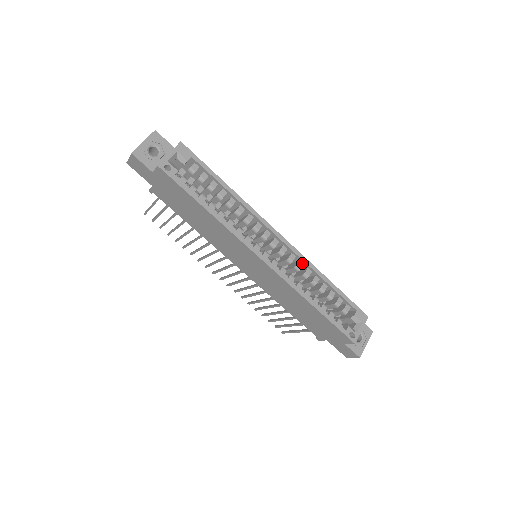
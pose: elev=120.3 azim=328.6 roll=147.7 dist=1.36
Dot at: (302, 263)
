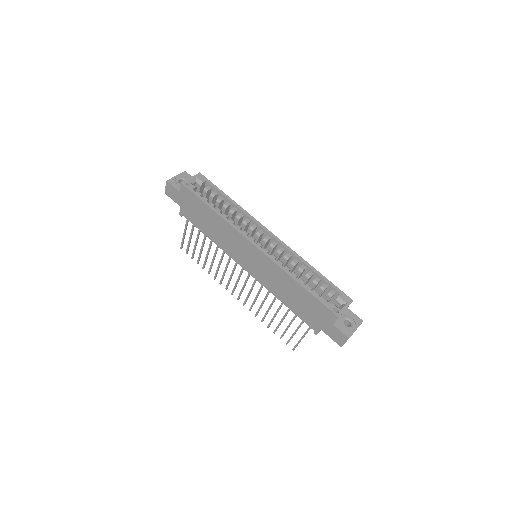
Dot at: (290, 255)
